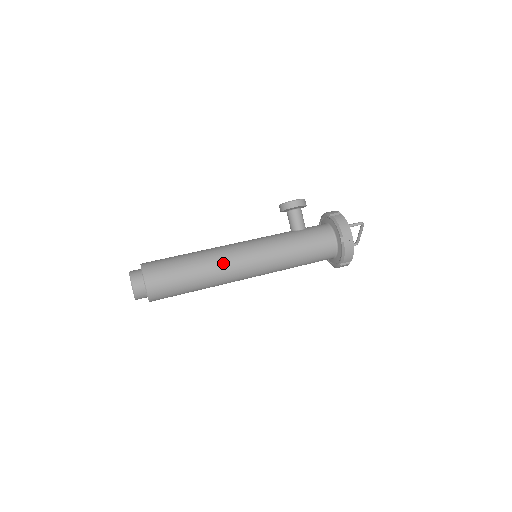
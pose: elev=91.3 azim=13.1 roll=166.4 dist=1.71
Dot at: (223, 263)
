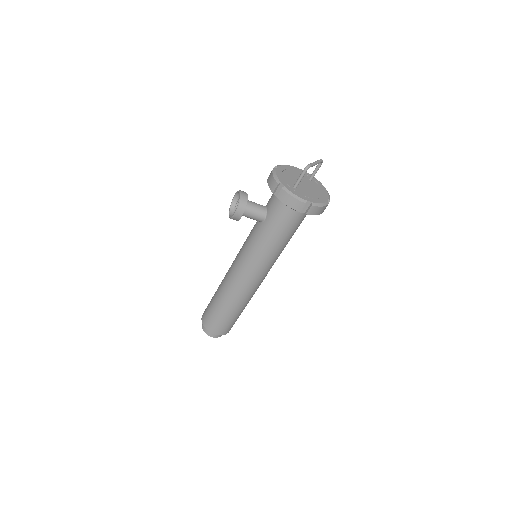
Dot at: (242, 293)
